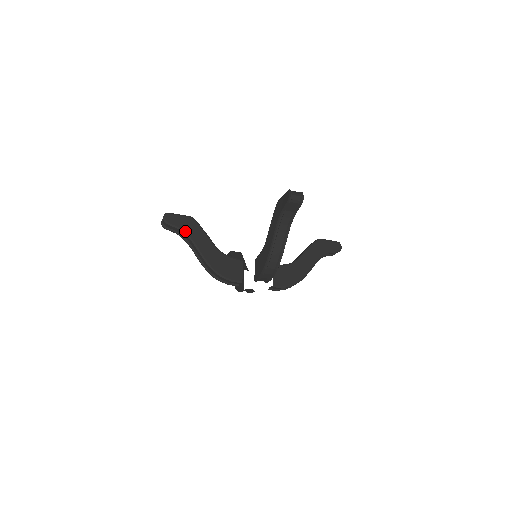
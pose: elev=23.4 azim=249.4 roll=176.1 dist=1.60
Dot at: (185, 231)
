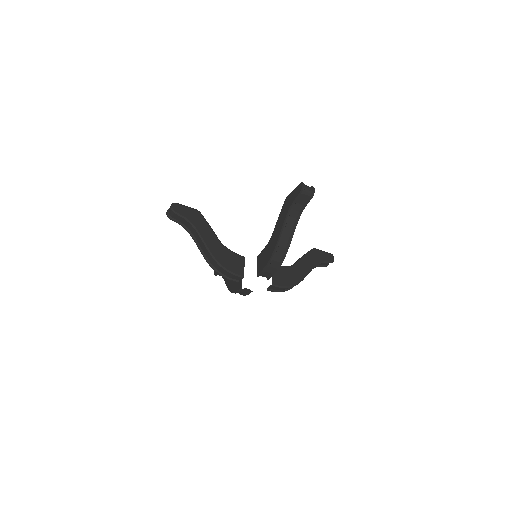
Dot at: (191, 222)
